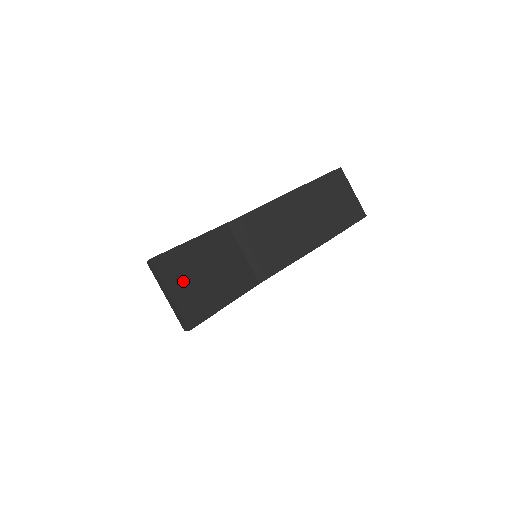
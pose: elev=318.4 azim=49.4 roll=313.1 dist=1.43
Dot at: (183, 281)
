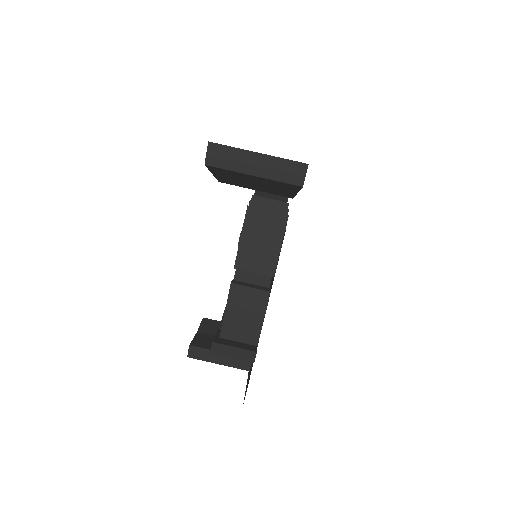
Dot at: occluded
